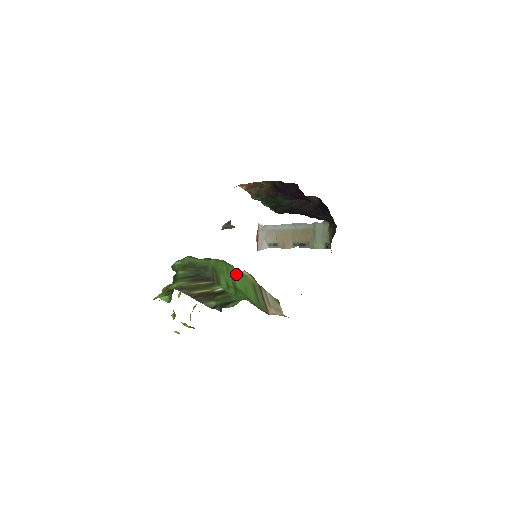
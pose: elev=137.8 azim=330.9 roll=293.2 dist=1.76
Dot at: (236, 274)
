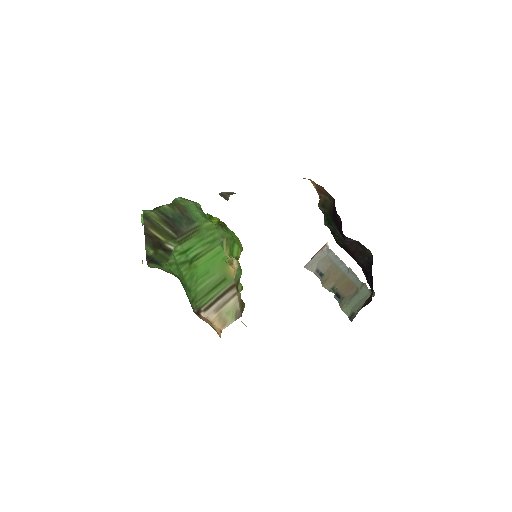
Dot at: (215, 253)
